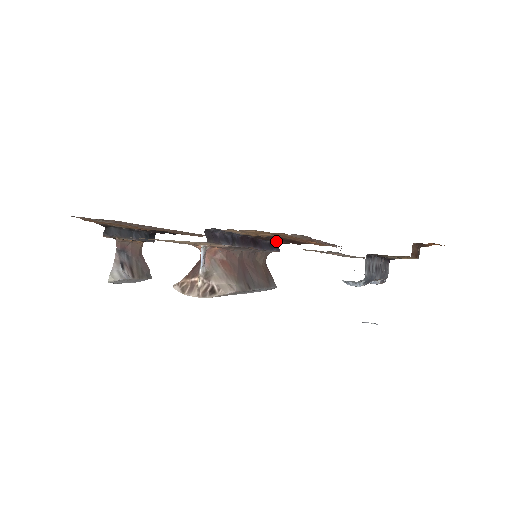
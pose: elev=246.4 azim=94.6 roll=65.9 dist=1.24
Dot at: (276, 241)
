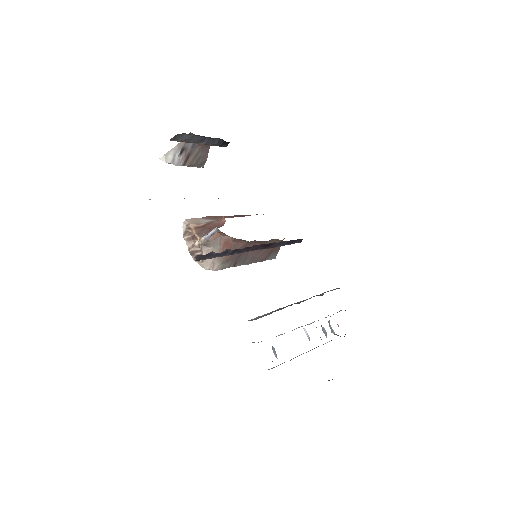
Dot at: occluded
